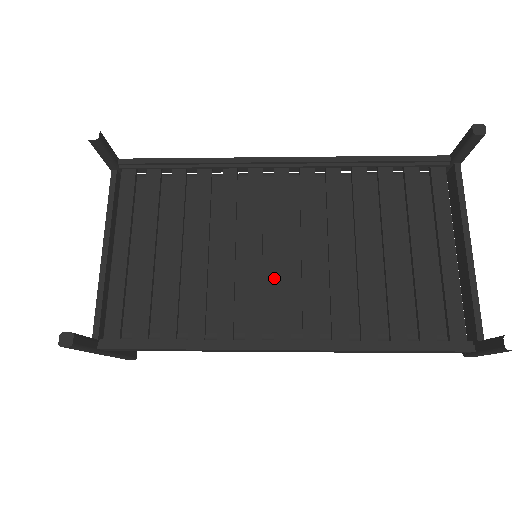
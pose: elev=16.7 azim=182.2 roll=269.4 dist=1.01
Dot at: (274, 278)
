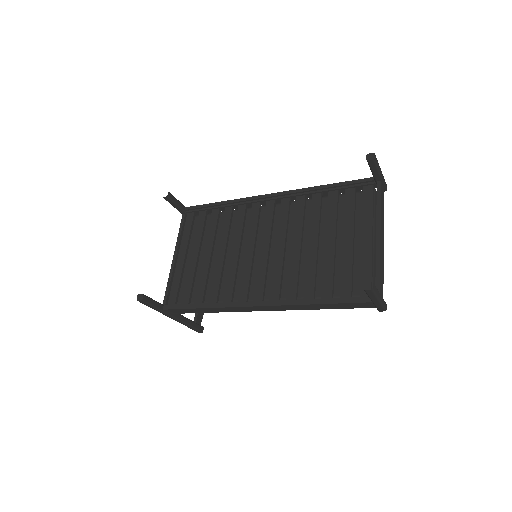
Dot at: (258, 266)
